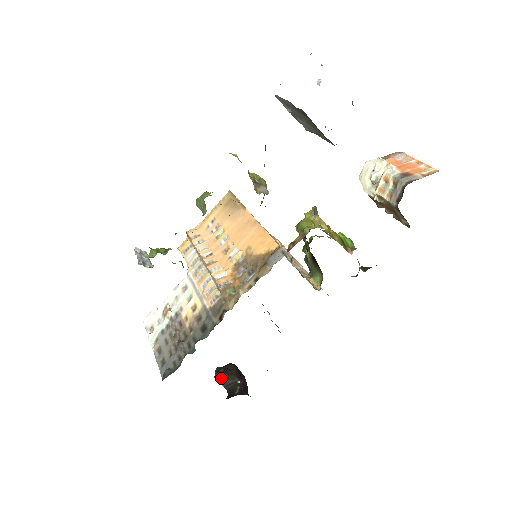
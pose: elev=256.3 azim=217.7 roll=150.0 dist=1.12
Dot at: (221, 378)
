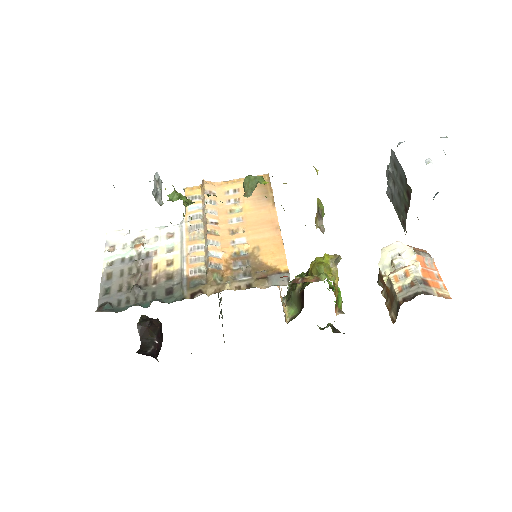
Dot at: (143, 329)
